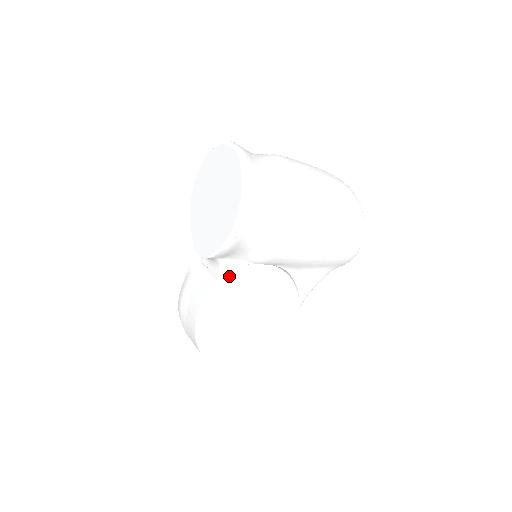
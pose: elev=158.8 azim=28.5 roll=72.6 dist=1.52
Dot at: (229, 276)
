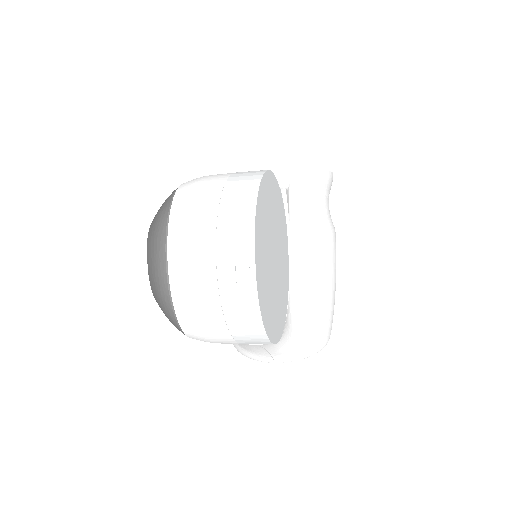
Dot at: (282, 205)
